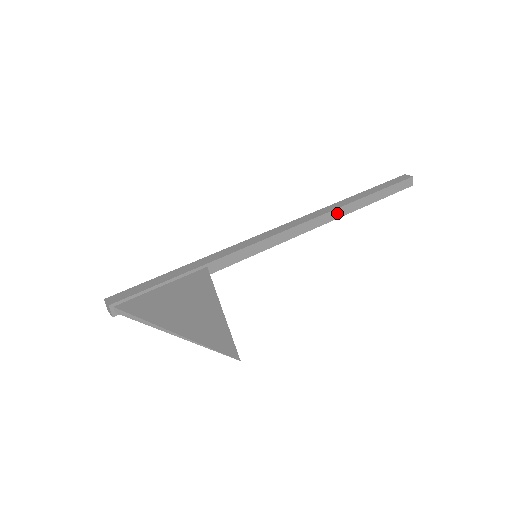
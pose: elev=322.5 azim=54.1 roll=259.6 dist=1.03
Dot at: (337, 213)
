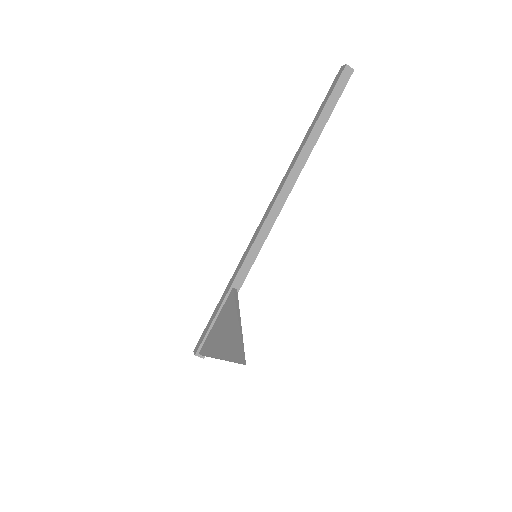
Dot at: (299, 165)
